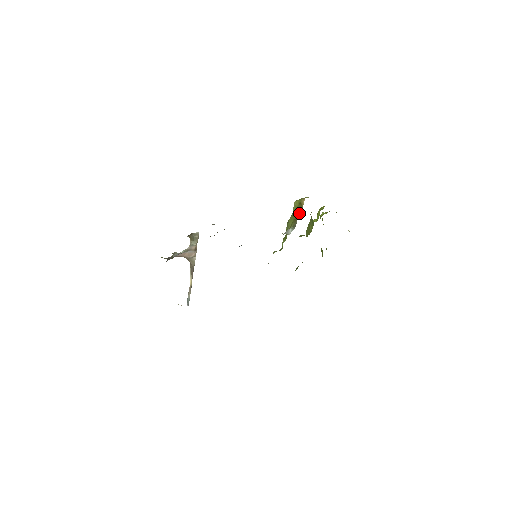
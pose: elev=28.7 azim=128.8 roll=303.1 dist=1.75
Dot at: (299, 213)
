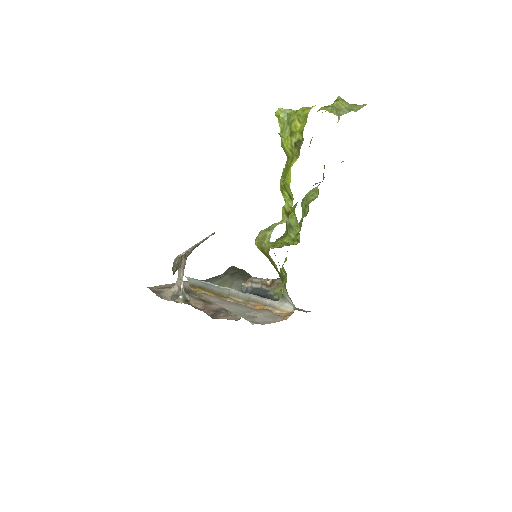
Dot at: (280, 275)
